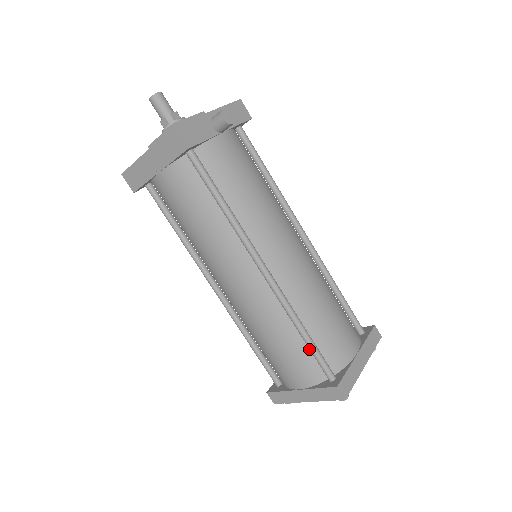
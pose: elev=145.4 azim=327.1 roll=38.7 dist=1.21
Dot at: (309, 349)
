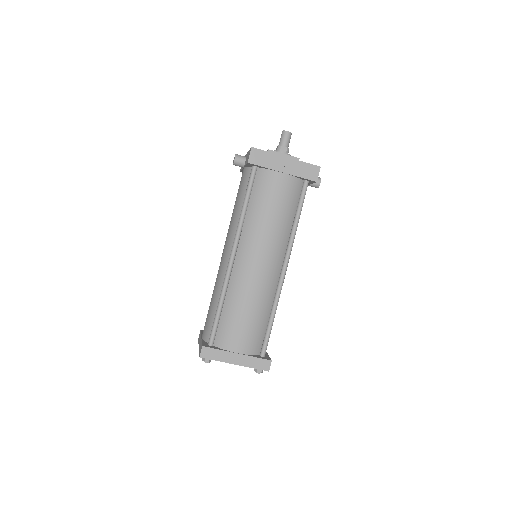
Dot at: (264, 330)
